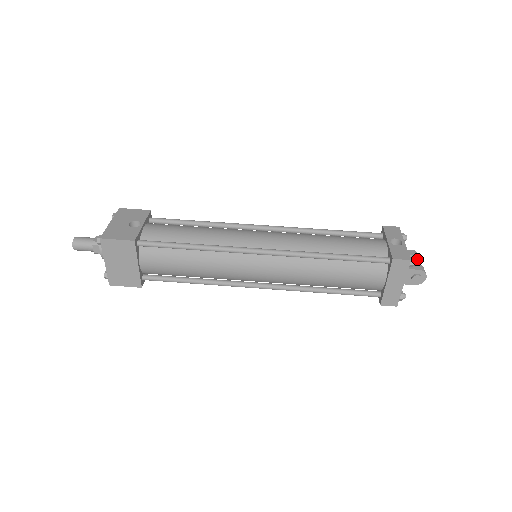
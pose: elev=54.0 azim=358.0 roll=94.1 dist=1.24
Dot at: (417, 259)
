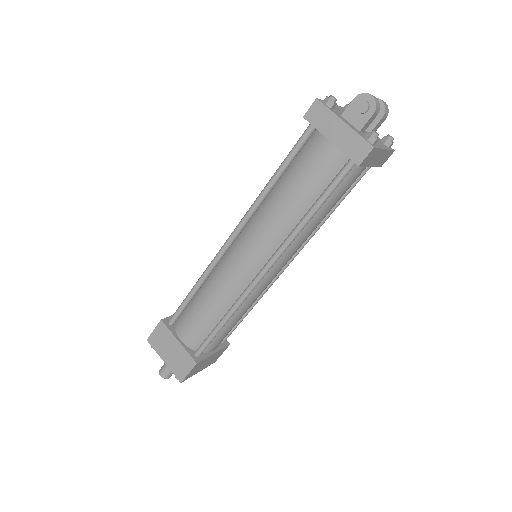
Dot at: occluded
